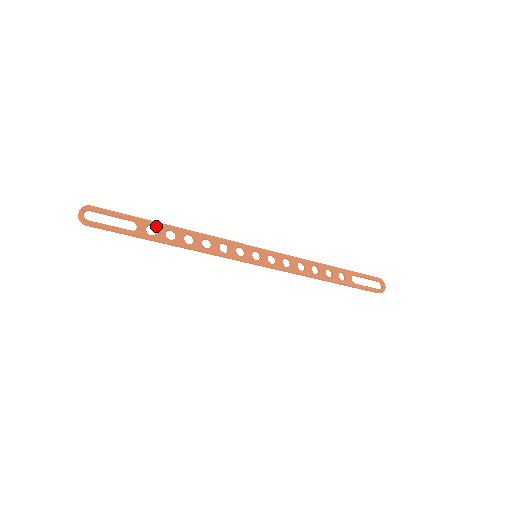
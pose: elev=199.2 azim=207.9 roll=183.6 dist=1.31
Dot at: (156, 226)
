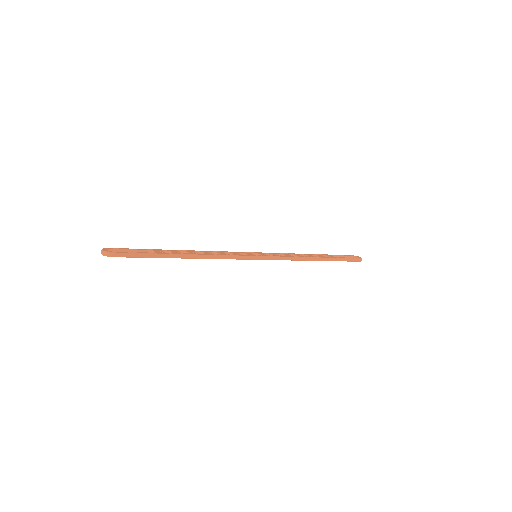
Dot at: (168, 251)
